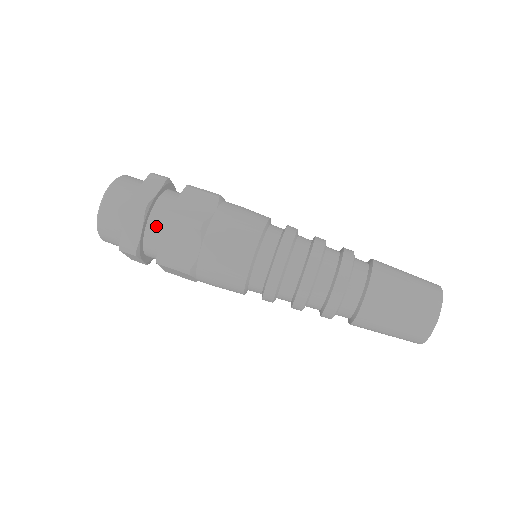
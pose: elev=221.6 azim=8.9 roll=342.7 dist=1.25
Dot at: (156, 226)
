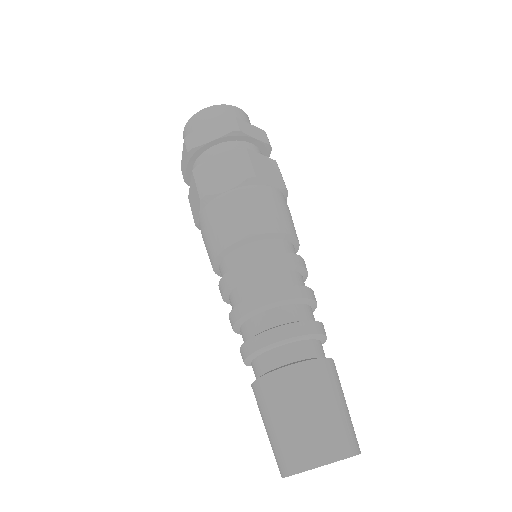
Dot at: (225, 150)
